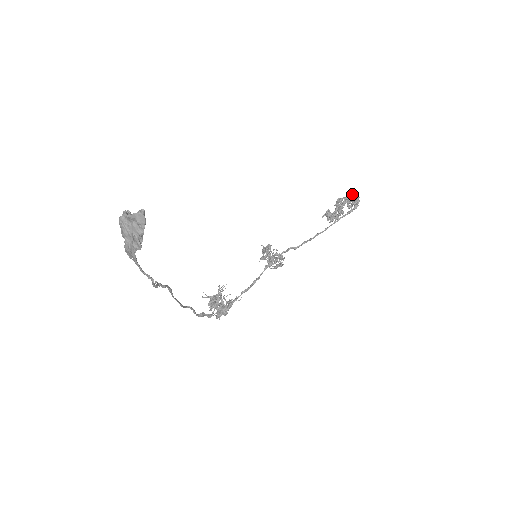
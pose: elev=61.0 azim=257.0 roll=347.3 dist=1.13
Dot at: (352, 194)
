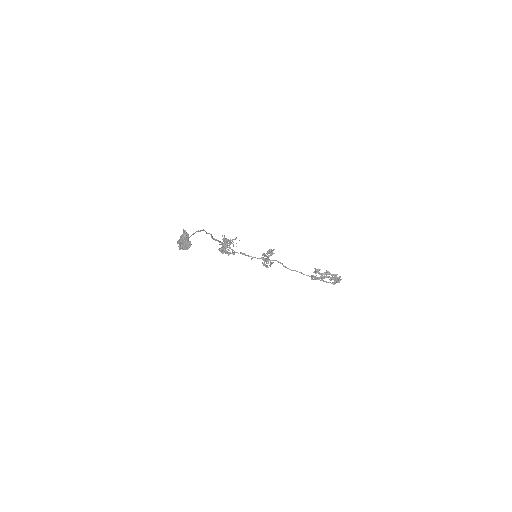
Dot at: (339, 277)
